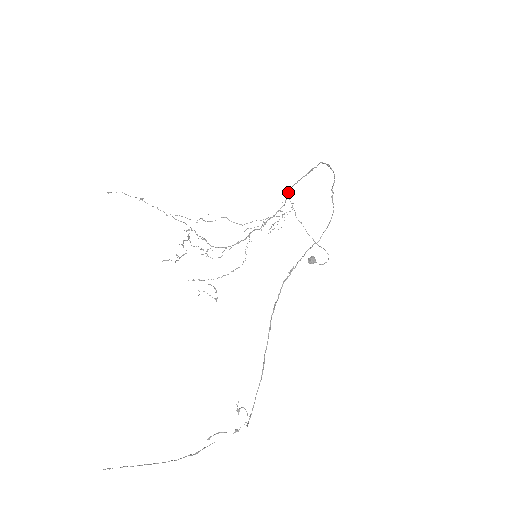
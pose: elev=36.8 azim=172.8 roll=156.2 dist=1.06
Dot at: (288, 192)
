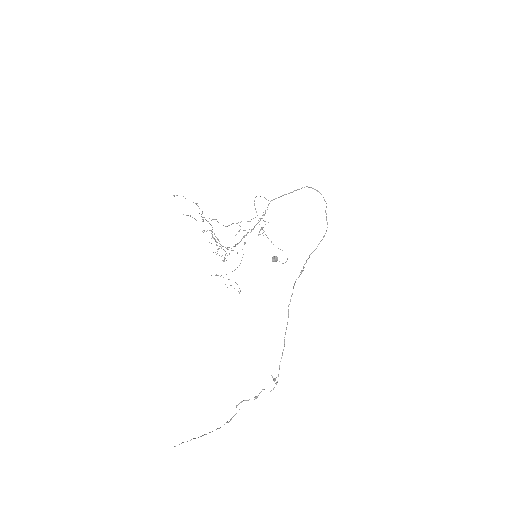
Dot at: occluded
